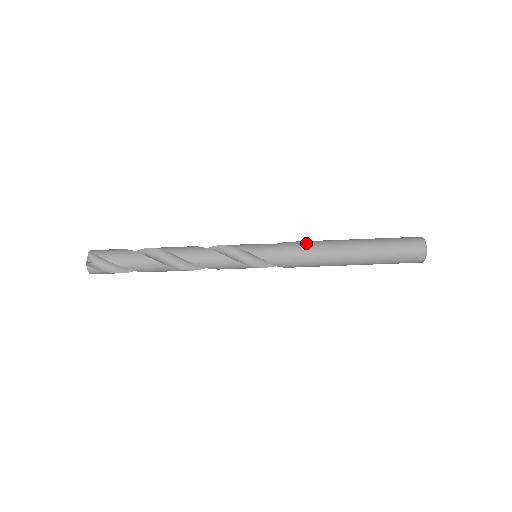
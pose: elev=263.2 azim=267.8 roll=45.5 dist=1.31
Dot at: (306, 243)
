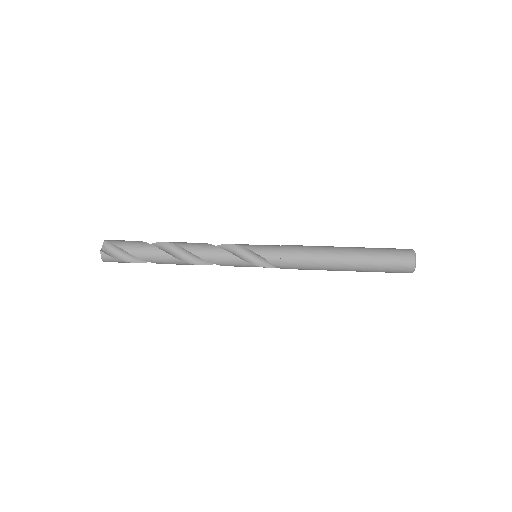
Dot at: (303, 246)
